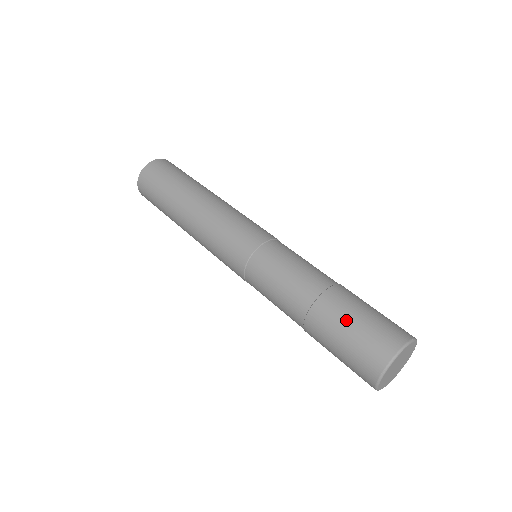
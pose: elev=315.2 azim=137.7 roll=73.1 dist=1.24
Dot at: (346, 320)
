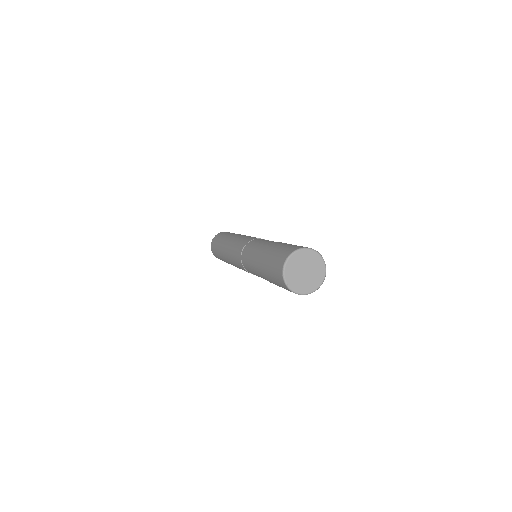
Dot at: occluded
